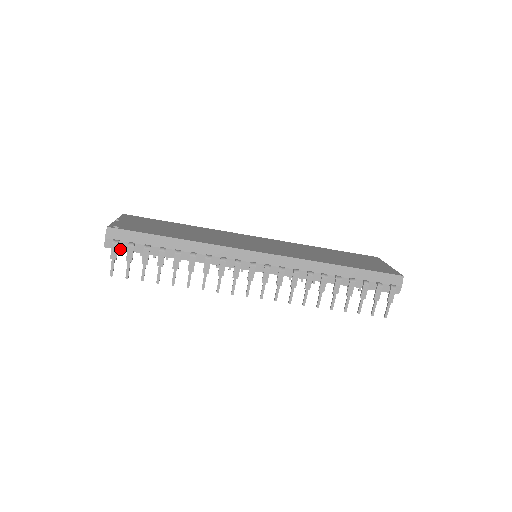
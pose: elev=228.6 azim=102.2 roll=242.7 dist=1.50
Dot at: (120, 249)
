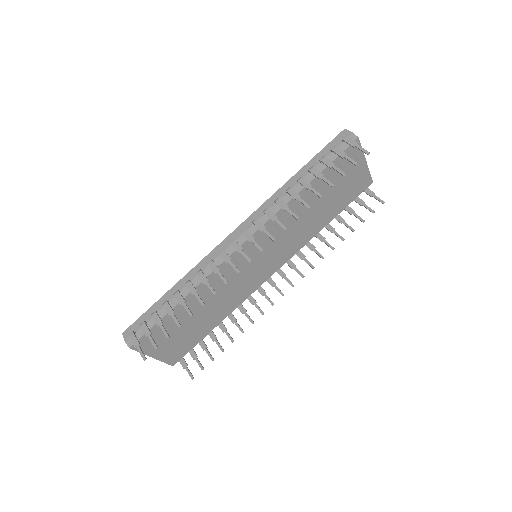
Dot at: (140, 338)
